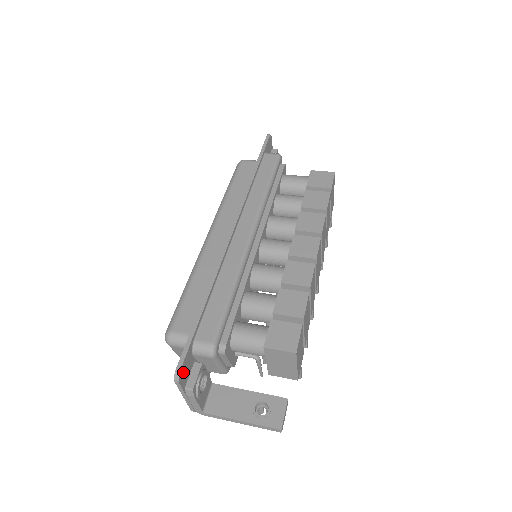
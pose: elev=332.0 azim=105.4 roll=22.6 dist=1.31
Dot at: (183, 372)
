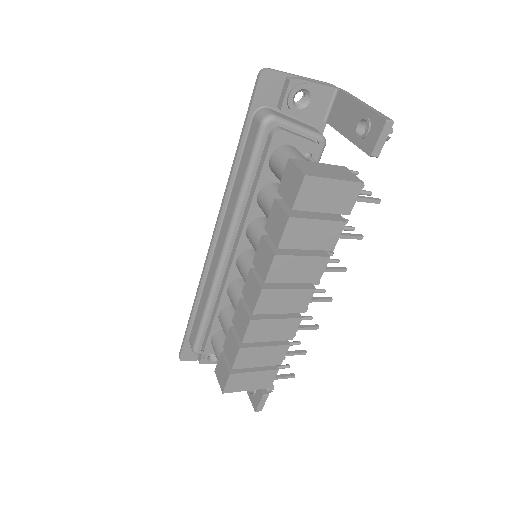
Dot at: (186, 355)
